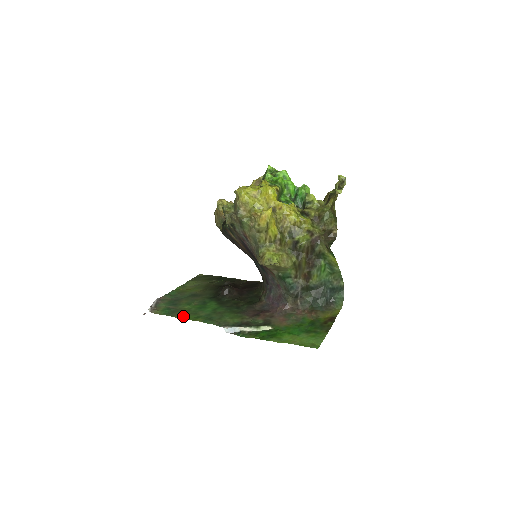
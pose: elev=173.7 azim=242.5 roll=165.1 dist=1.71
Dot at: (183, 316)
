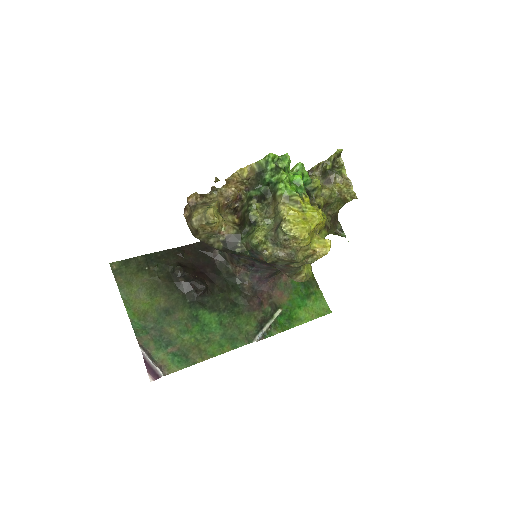
Dot at: (205, 354)
